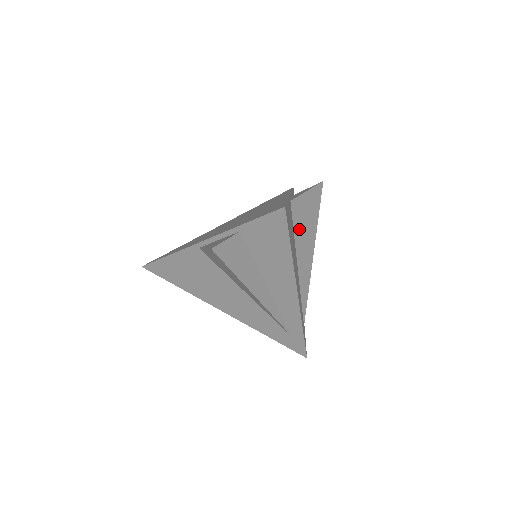
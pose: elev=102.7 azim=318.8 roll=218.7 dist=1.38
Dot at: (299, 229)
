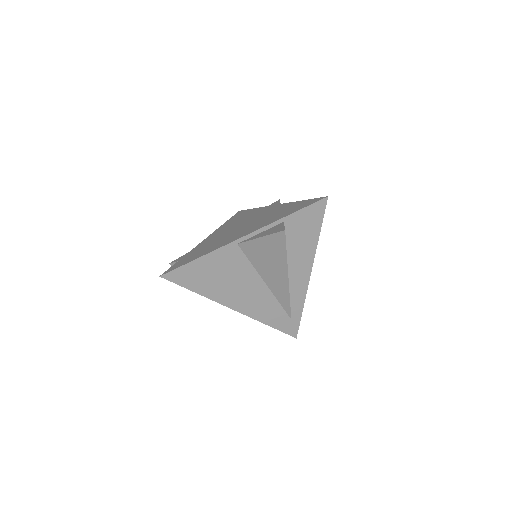
Dot at: occluded
